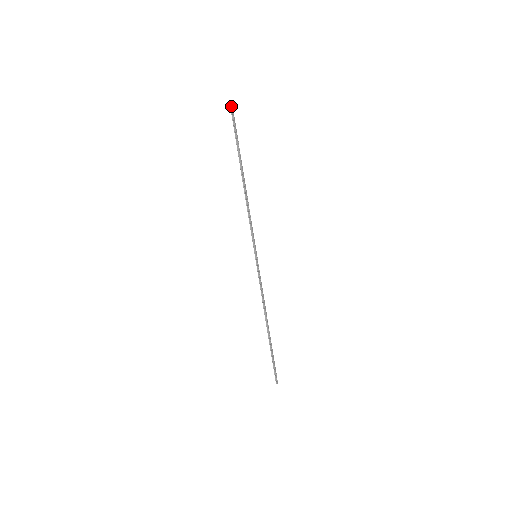
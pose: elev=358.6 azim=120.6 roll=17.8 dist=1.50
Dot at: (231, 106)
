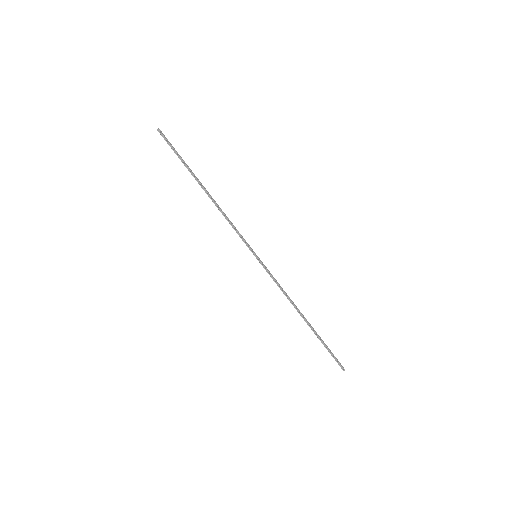
Dot at: (160, 133)
